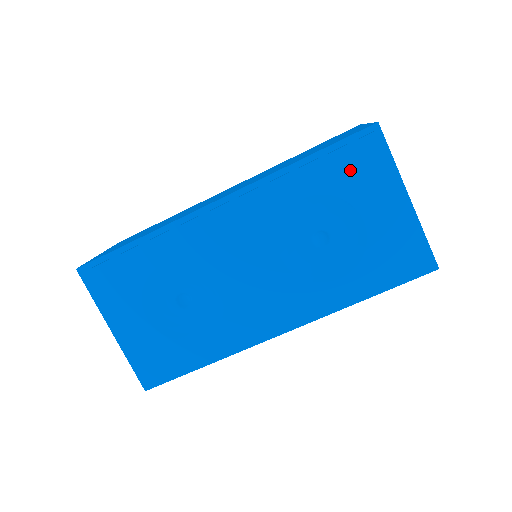
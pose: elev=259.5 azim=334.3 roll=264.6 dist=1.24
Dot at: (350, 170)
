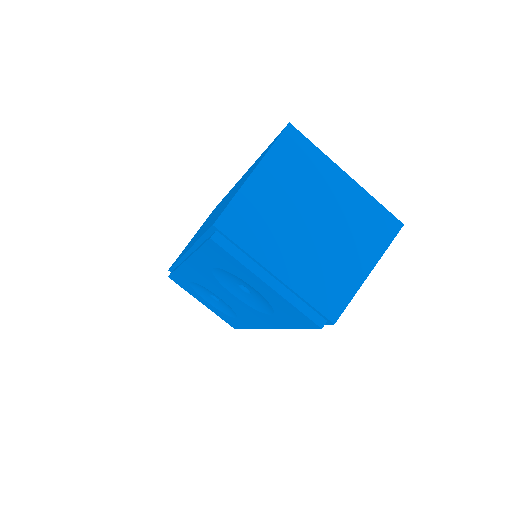
Dot at: (220, 259)
